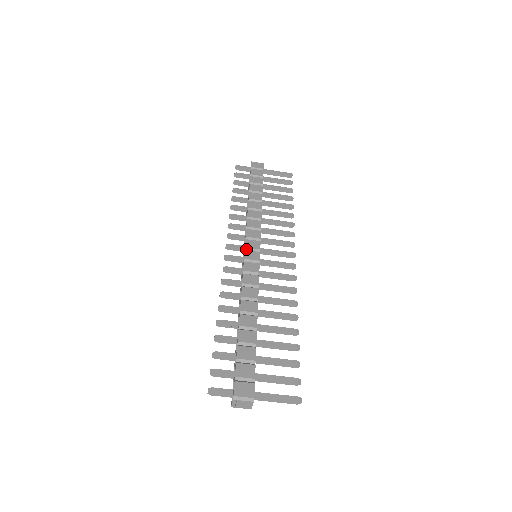
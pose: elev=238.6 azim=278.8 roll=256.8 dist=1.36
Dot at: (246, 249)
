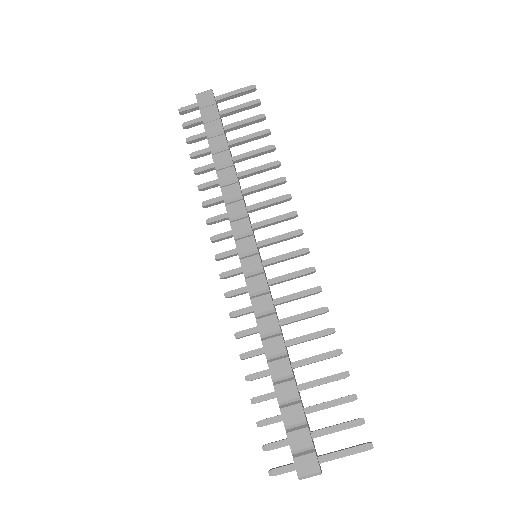
Dot at: (241, 256)
